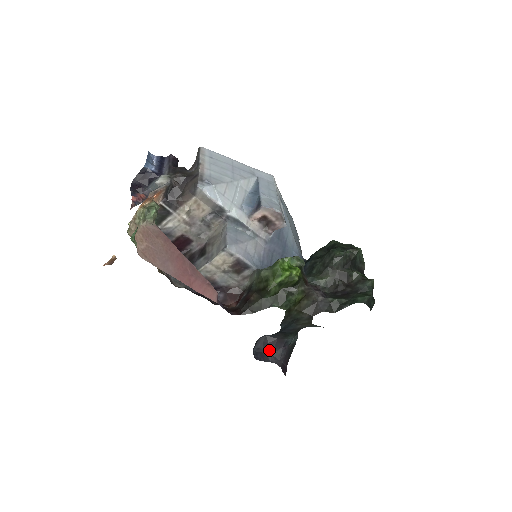
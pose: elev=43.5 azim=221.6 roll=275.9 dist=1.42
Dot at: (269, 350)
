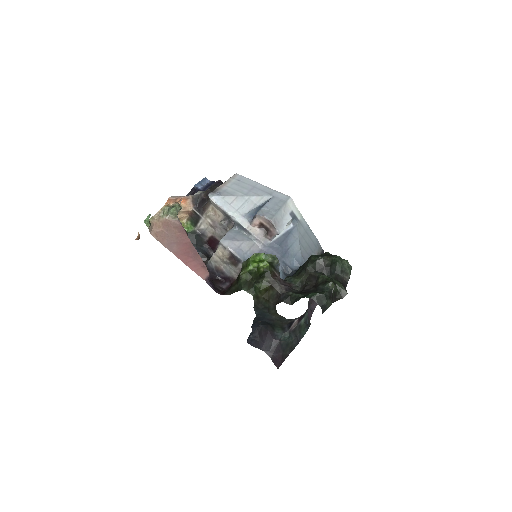
Dot at: (263, 340)
